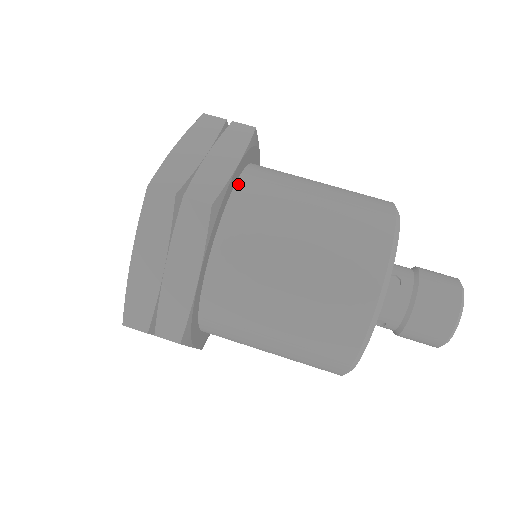
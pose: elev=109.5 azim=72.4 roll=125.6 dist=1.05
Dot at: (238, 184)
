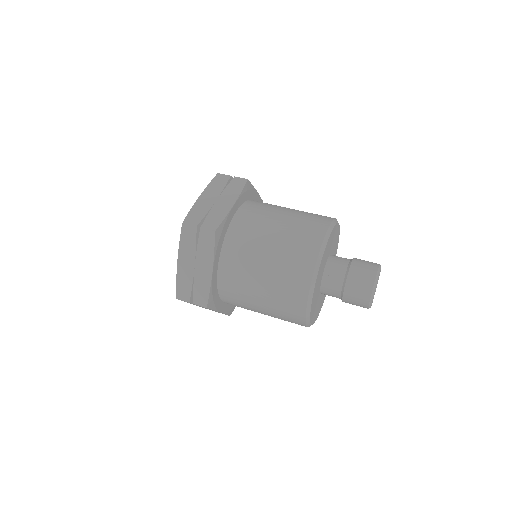
Dot at: occluded
